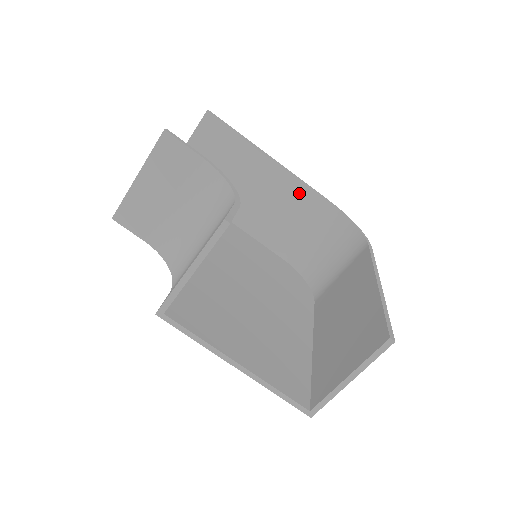
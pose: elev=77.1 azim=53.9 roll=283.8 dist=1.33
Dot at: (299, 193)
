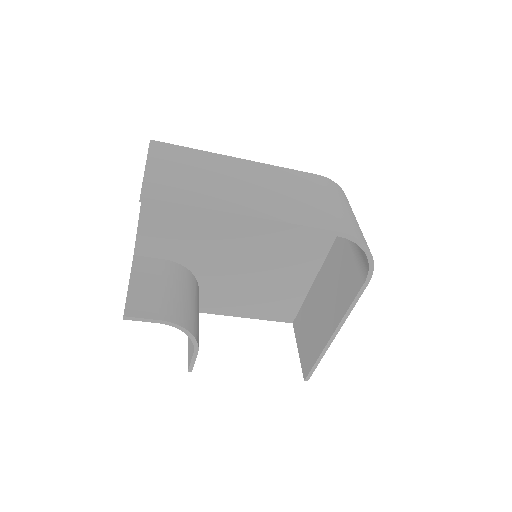
Dot at: occluded
